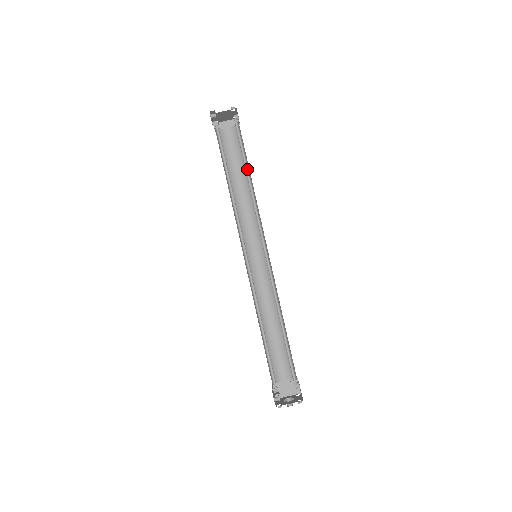
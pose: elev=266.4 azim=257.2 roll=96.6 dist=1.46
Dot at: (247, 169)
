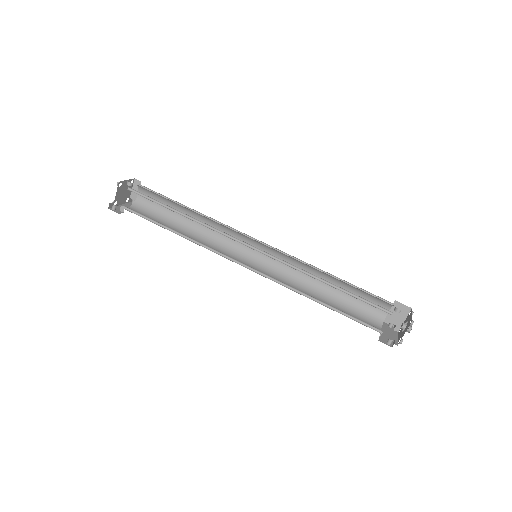
Dot at: (175, 210)
